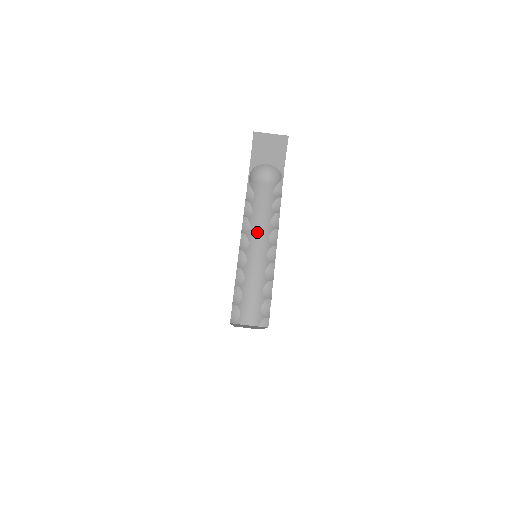
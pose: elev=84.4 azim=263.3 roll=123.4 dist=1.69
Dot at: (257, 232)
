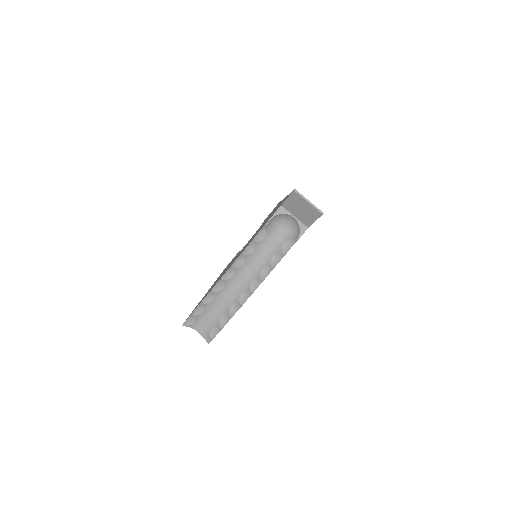
Dot at: (247, 269)
